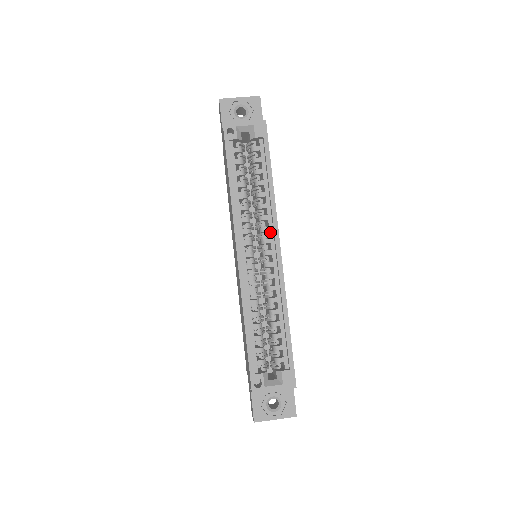
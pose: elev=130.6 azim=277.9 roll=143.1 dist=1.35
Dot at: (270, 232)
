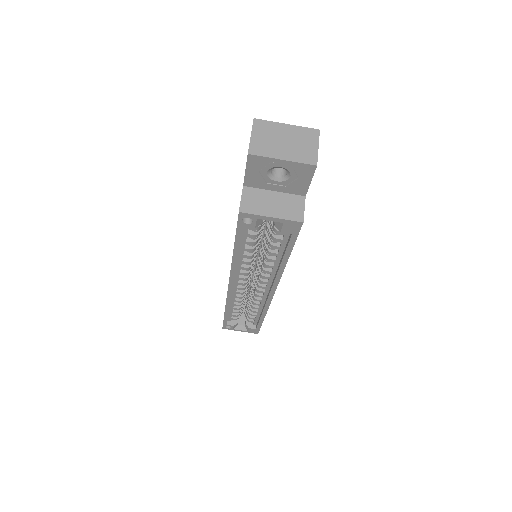
Dot at: (269, 280)
